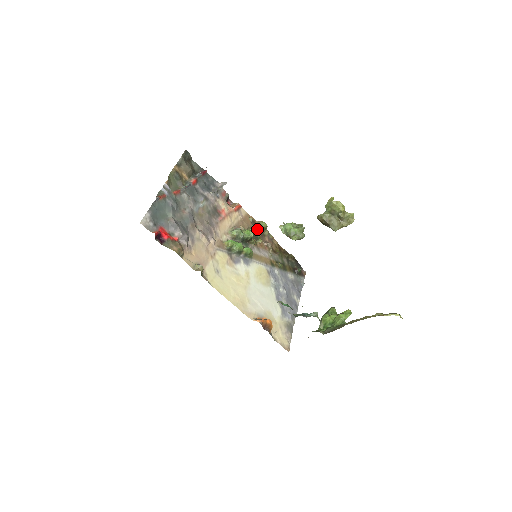
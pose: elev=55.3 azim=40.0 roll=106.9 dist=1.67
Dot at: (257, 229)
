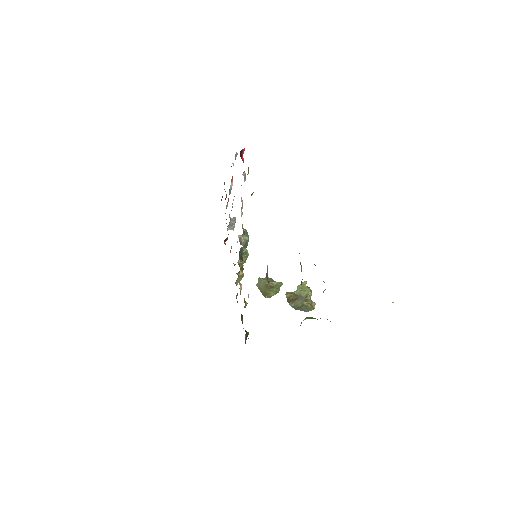
Dot at: (243, 265)
